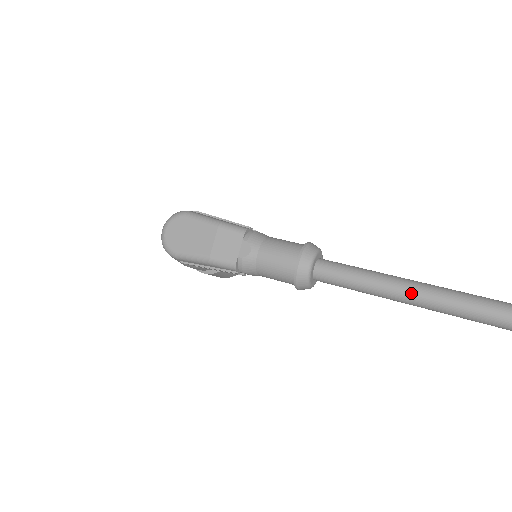
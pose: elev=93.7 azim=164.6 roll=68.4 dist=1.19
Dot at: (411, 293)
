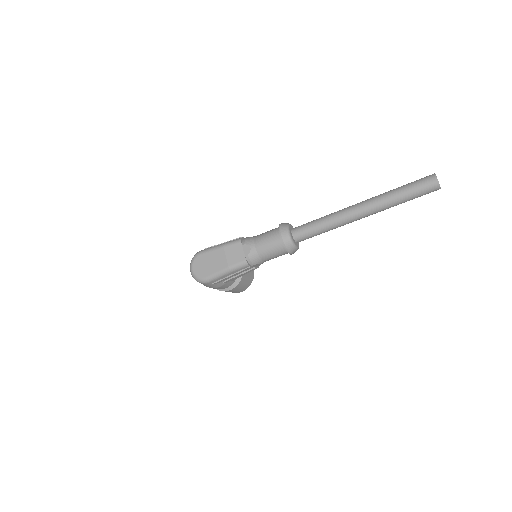
Dot at: (352, 213)
